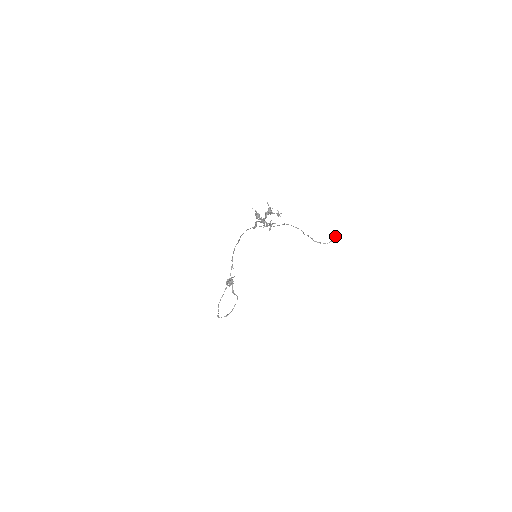
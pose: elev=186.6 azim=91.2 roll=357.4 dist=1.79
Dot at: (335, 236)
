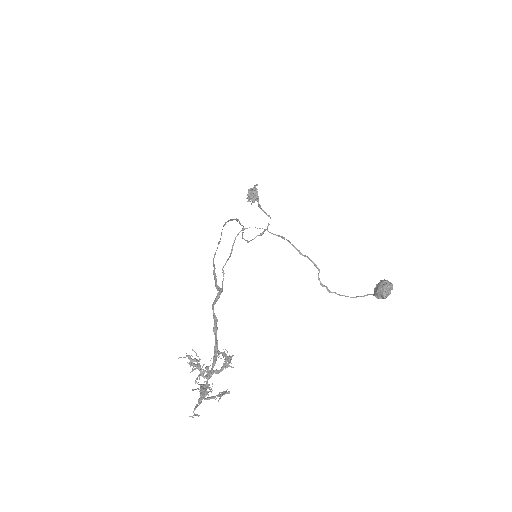
Dot at: (380, 296)
